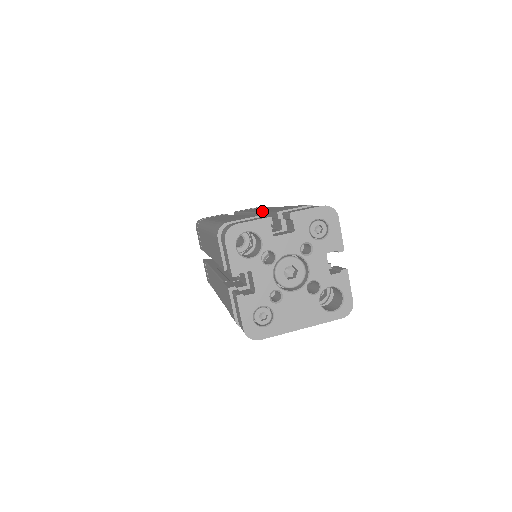
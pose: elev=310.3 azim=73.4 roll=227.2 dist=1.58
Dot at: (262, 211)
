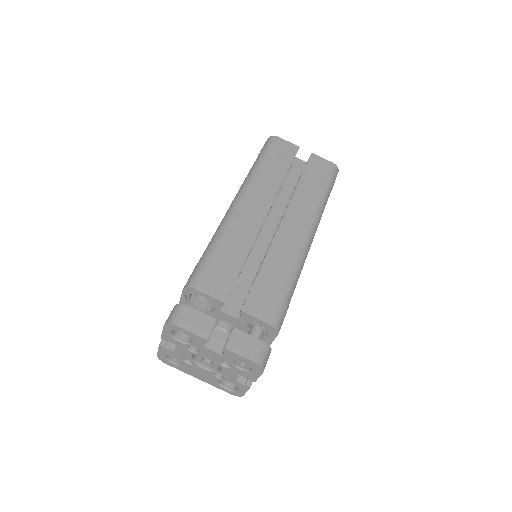
Dot at: (267, 256)
